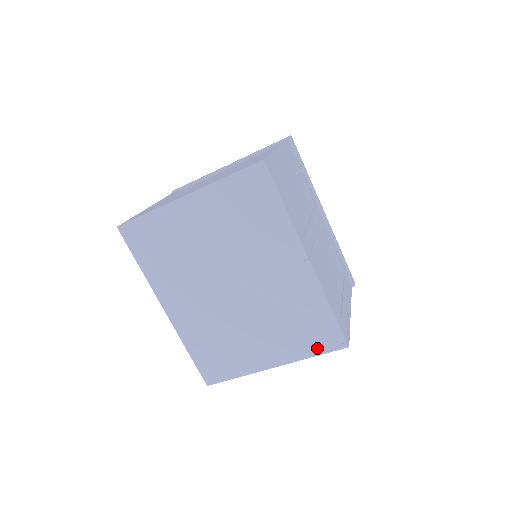
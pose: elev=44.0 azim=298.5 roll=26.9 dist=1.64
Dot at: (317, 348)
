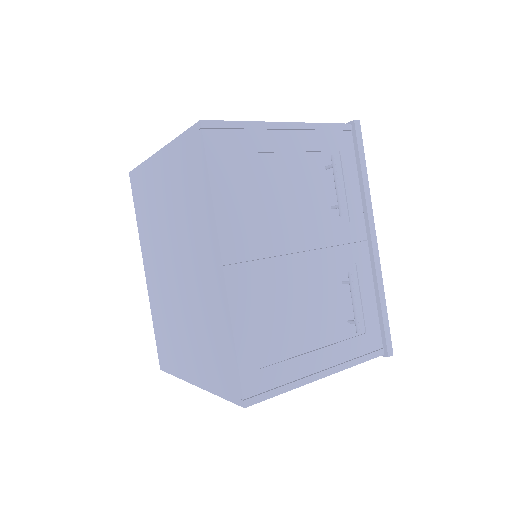
Dot at: (222, 387)
